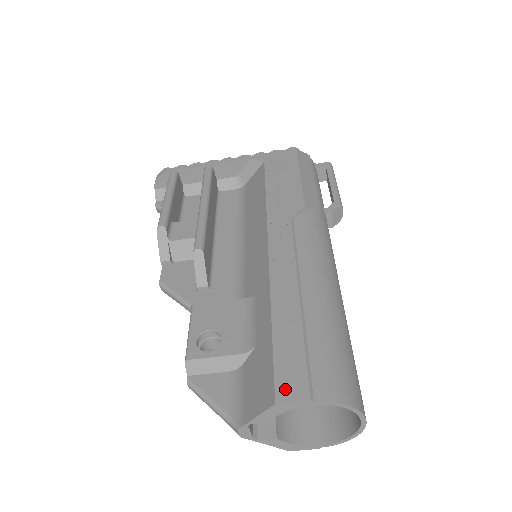
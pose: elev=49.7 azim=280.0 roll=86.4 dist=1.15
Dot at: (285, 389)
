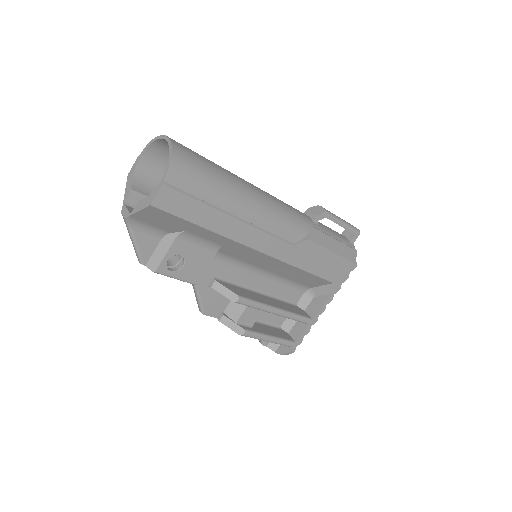
Dot at: occluded
